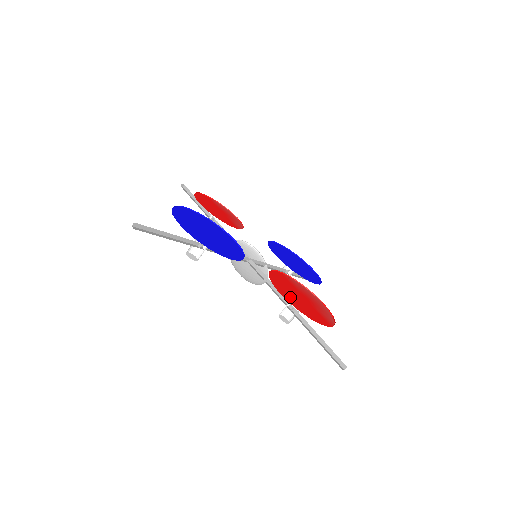
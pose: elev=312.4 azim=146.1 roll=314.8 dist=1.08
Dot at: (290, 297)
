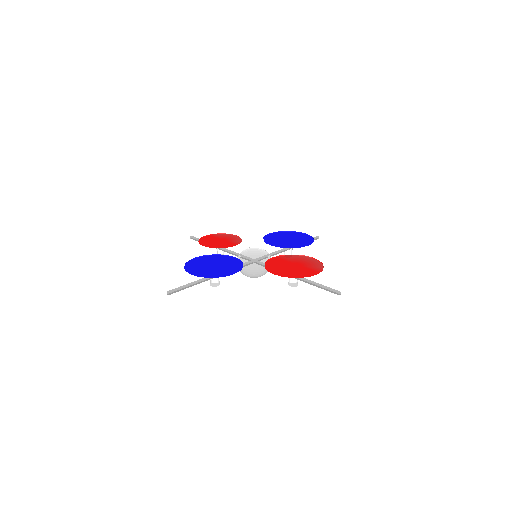
Dot at: (283, 272)
